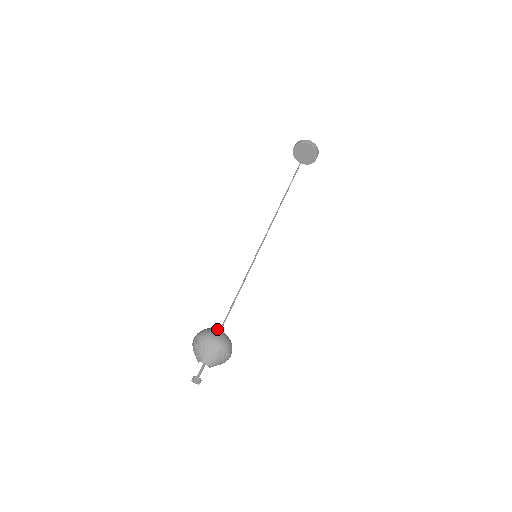
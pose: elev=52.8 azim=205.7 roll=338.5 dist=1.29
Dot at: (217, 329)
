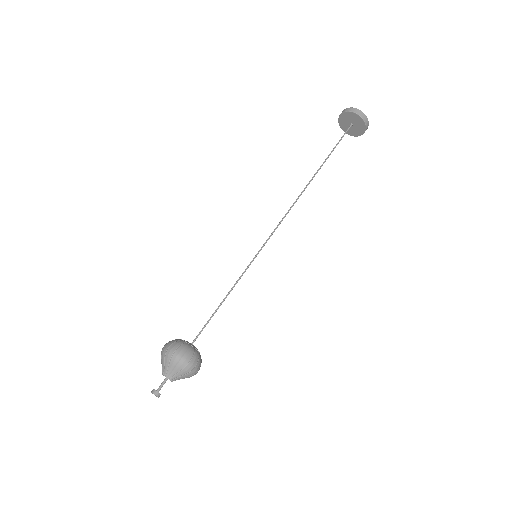
Dot at: (182, 340)
